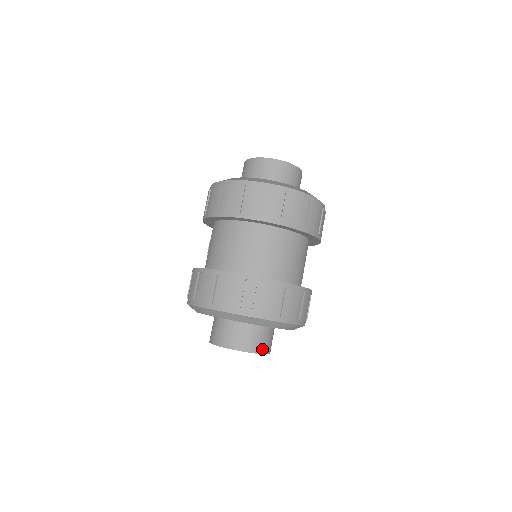
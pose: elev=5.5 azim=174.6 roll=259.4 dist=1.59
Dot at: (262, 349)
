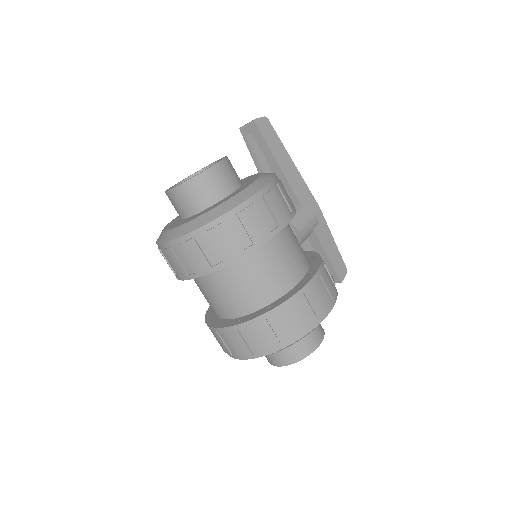
Dot at: (295, 358)
